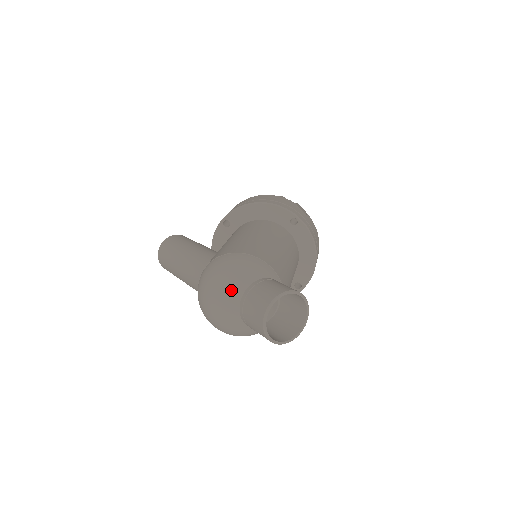
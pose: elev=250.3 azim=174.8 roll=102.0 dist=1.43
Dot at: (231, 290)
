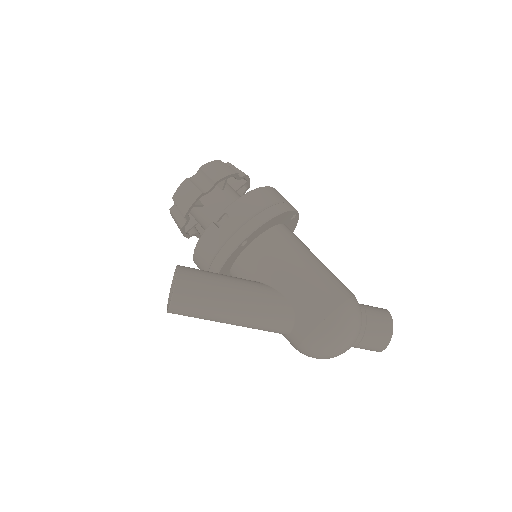
Dot at: (356, 336)
